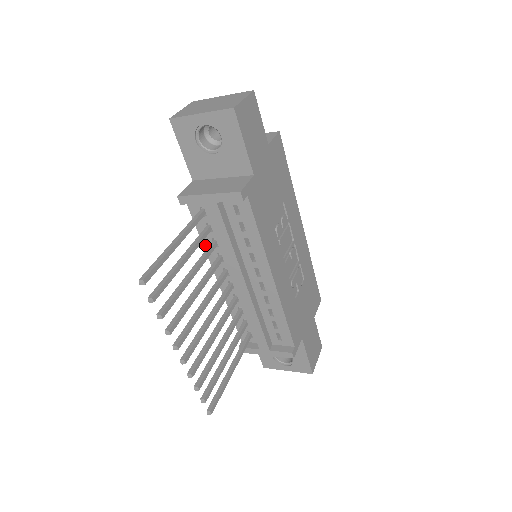
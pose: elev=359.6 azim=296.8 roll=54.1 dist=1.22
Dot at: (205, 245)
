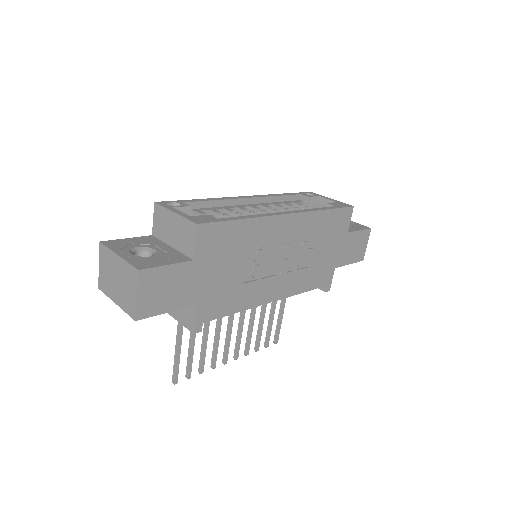
Dot at: occluded
